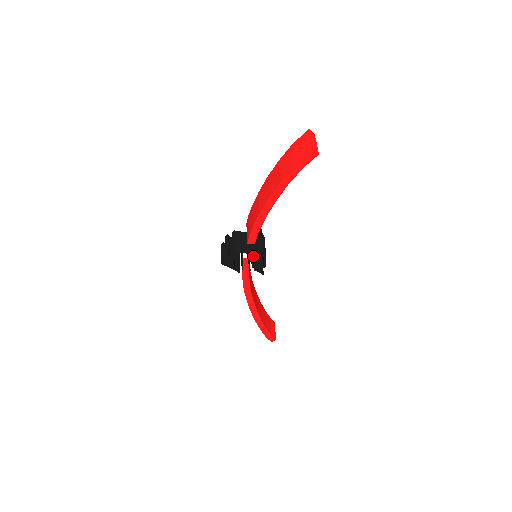
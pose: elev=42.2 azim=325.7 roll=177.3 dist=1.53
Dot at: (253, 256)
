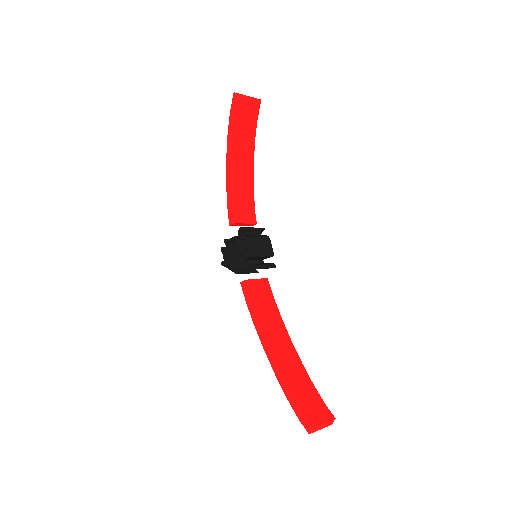
Dot at: (246, 249)
